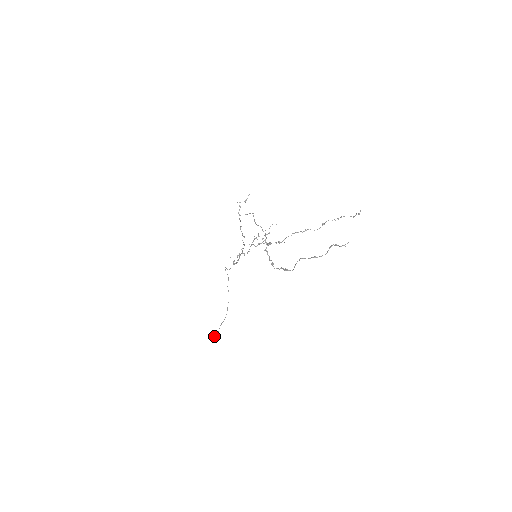
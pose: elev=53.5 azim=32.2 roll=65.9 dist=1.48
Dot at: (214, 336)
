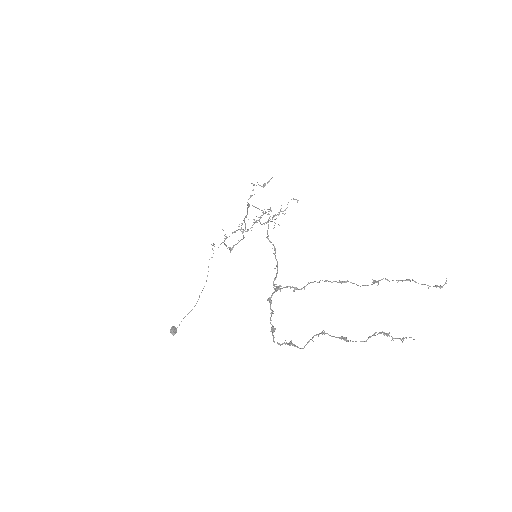
Dot at: (170, 331)
